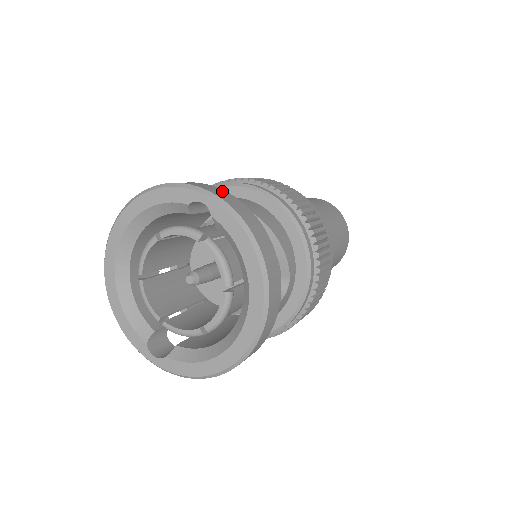
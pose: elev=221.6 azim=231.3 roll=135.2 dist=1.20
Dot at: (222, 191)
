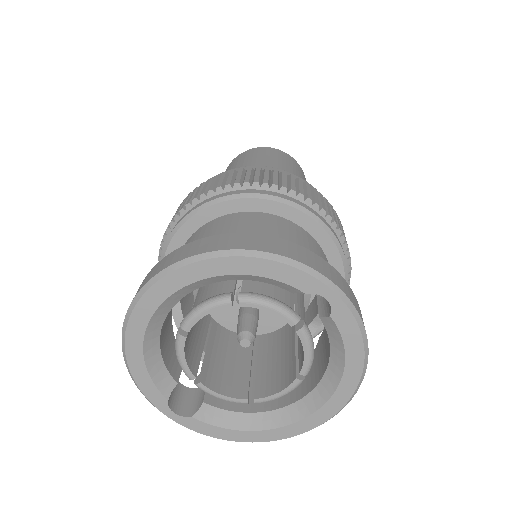
Dot at: (338, 275)
